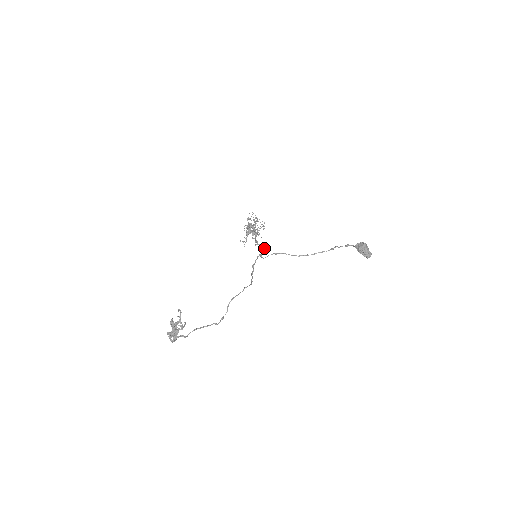
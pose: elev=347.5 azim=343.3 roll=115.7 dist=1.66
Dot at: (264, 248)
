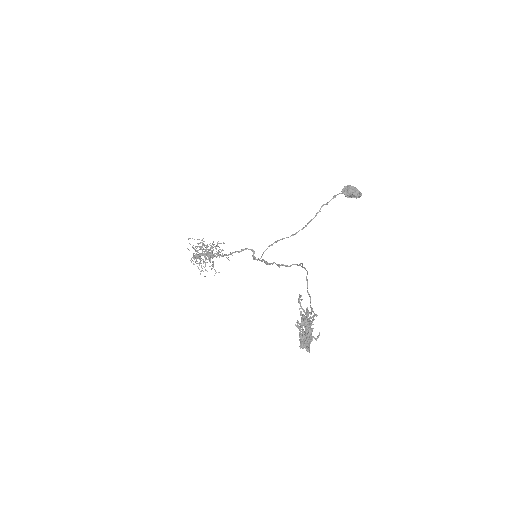
Dot at: (252, 249)
